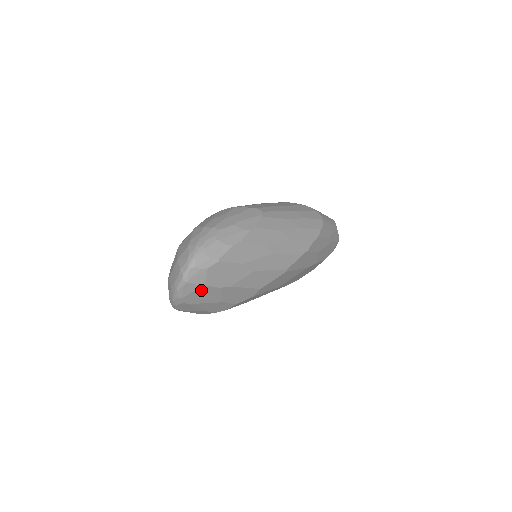
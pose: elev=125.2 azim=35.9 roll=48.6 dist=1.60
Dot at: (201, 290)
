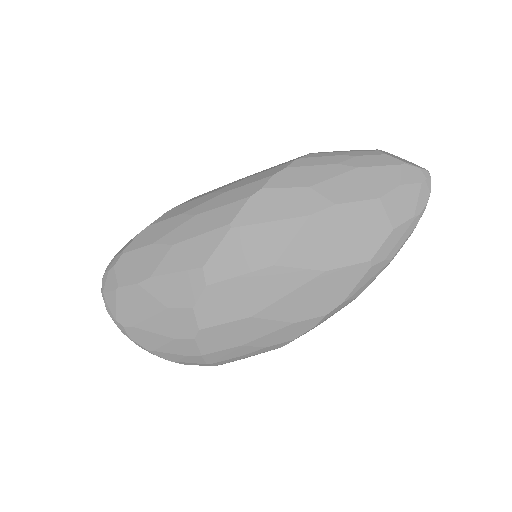
Dot at: (123, 297)
